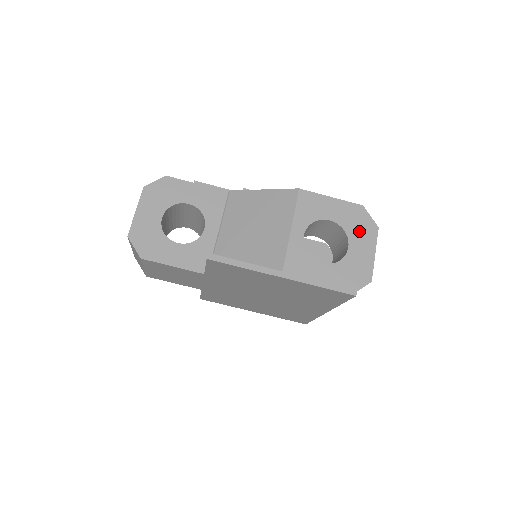
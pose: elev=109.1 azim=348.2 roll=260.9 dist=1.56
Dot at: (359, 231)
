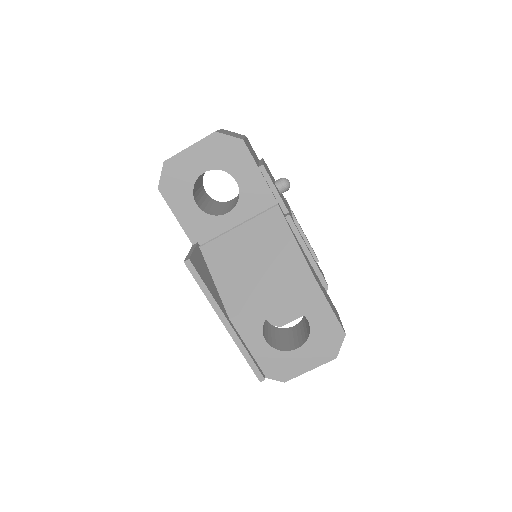
Dot at: (319, 347)
